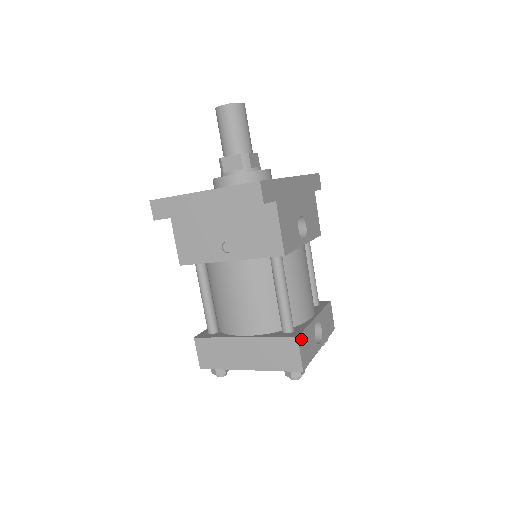
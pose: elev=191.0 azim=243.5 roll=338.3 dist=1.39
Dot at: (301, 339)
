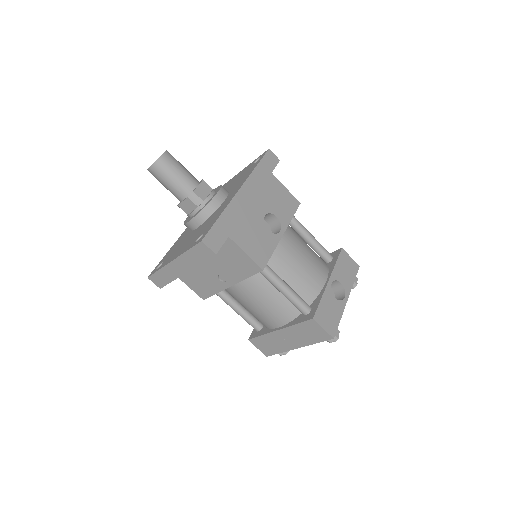
Dot at: (318, 316)
